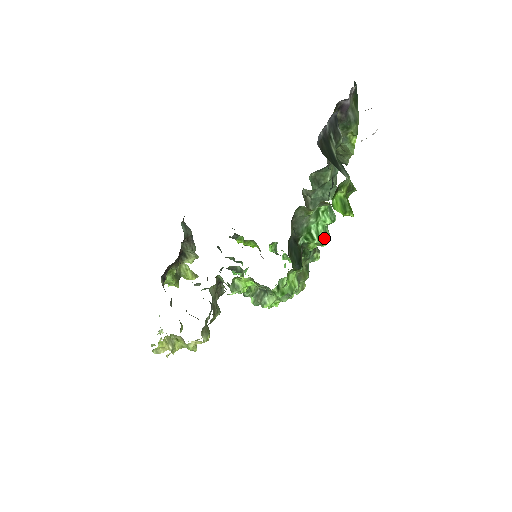
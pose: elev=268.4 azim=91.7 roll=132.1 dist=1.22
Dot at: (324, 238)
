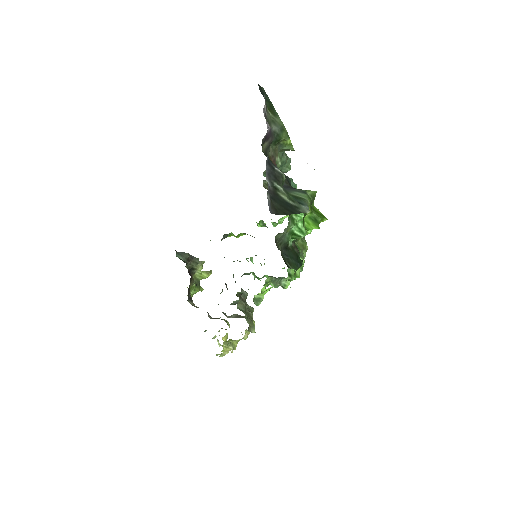
Dot at: occluded
